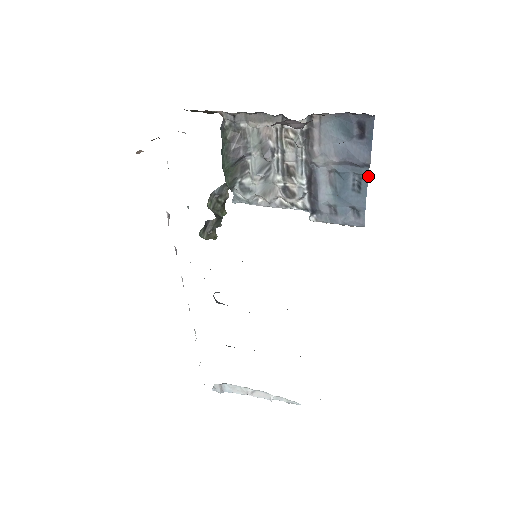
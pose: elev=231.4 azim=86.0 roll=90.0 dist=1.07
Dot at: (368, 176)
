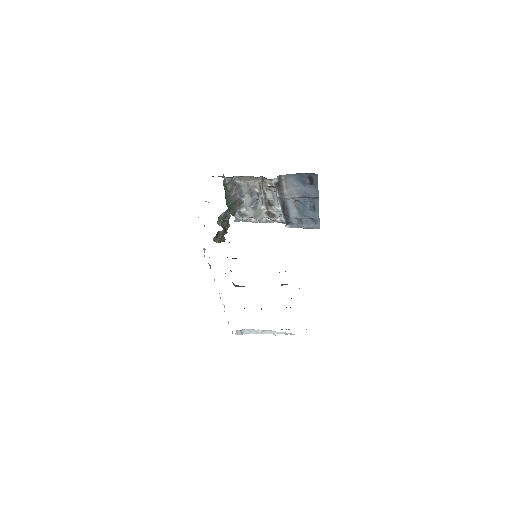
Dot at: (318, 202)
